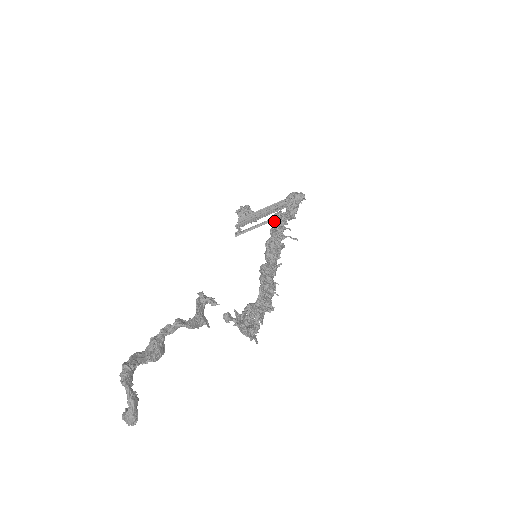
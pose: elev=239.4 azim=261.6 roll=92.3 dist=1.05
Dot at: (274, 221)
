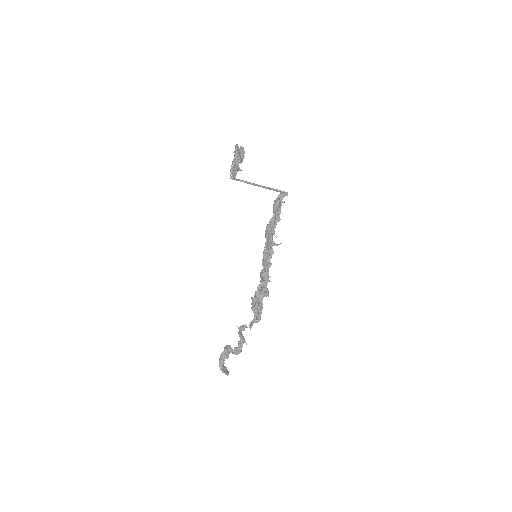
Dot at: (267, 240)
